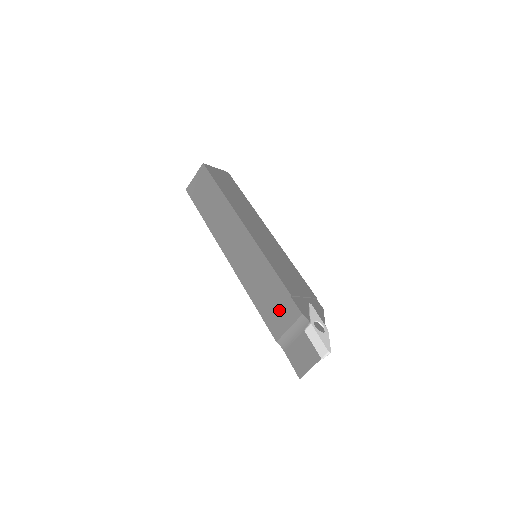
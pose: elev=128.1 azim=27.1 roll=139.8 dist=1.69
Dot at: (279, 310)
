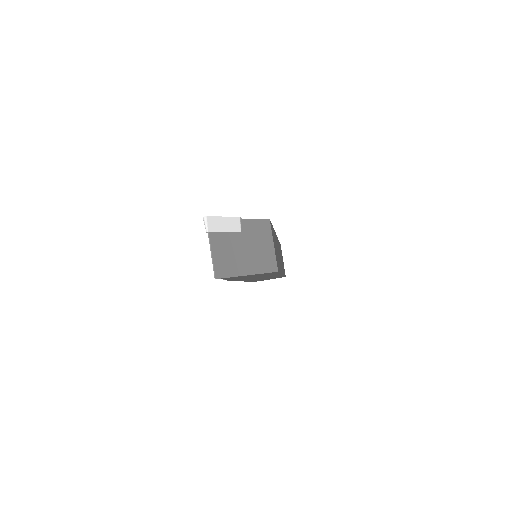
Dot at: occluded
